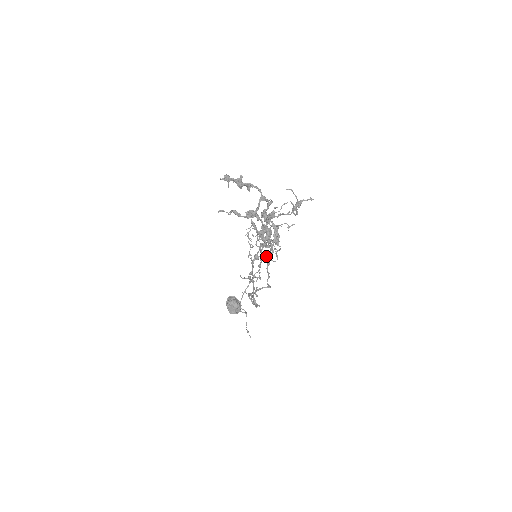
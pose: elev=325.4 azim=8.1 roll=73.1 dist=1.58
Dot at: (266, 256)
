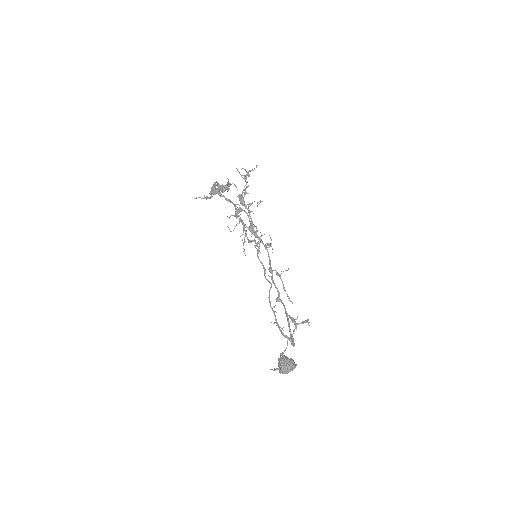
Dot at: (250, 240)
